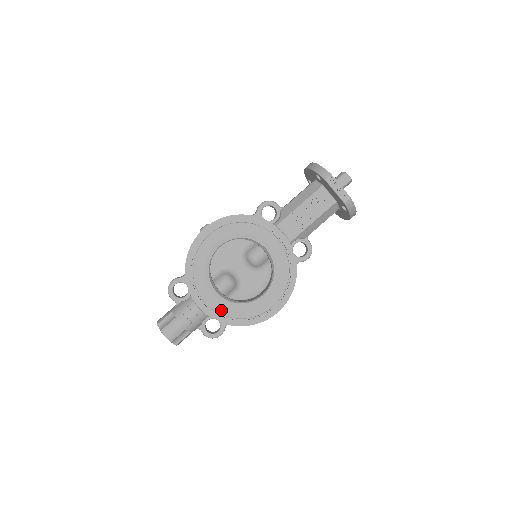
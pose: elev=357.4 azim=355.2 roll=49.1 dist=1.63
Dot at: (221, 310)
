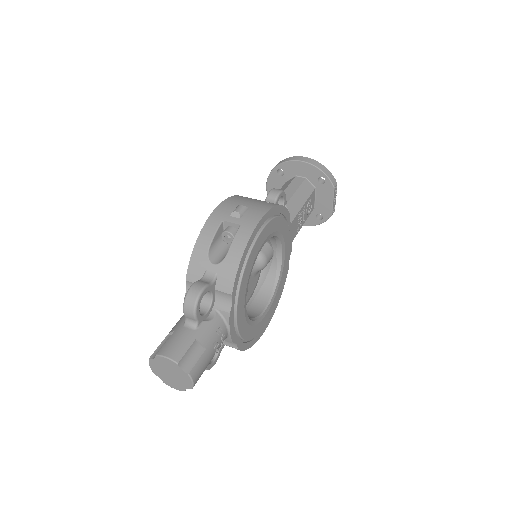
Dot at: (243, 332)
